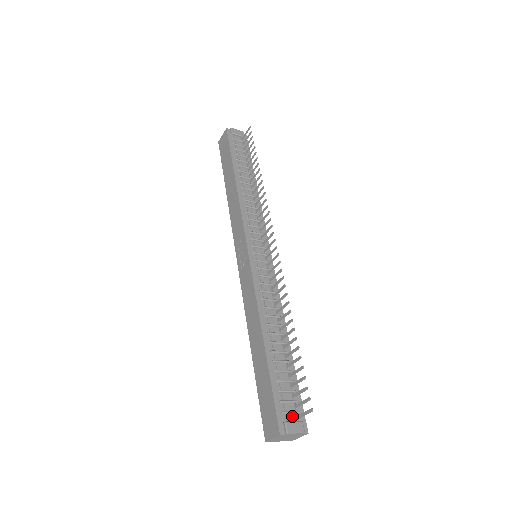
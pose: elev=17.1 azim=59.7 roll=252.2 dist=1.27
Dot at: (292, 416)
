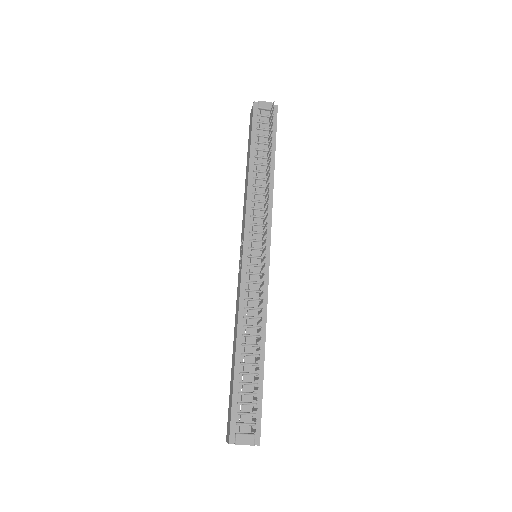
Dot at: (247, 428)
